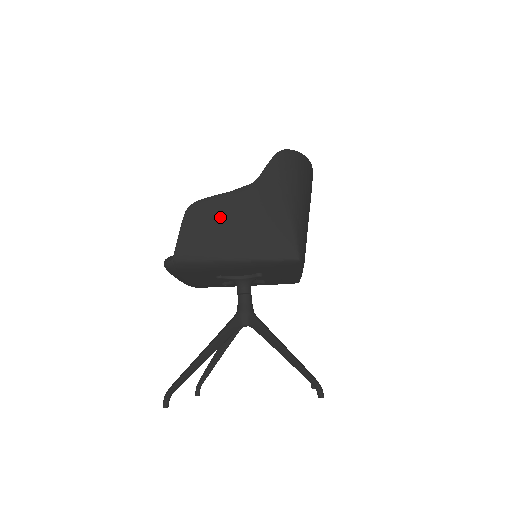
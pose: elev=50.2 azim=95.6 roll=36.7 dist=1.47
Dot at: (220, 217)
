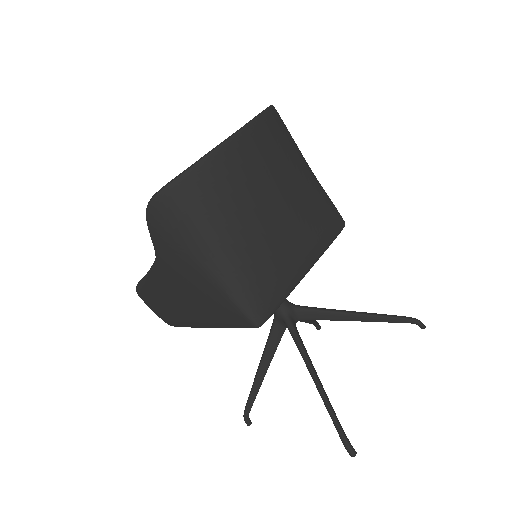
Dot at: (163, 297)
